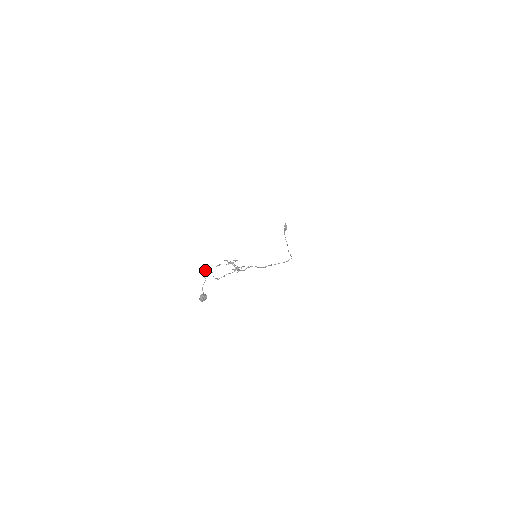
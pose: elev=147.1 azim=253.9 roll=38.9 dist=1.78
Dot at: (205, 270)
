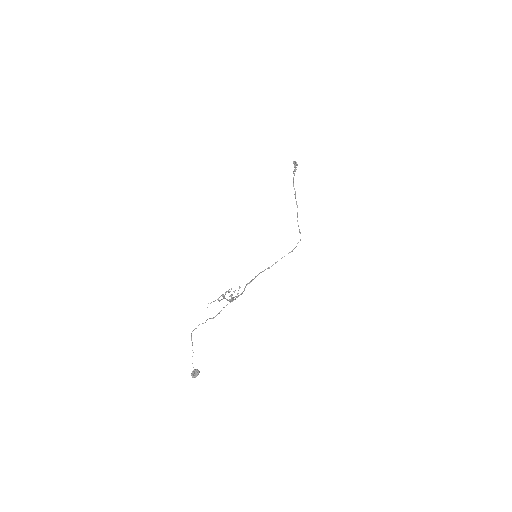
Dot at: (192, 331)
